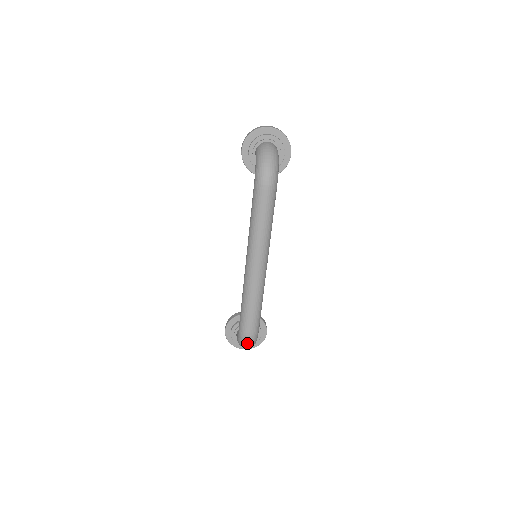
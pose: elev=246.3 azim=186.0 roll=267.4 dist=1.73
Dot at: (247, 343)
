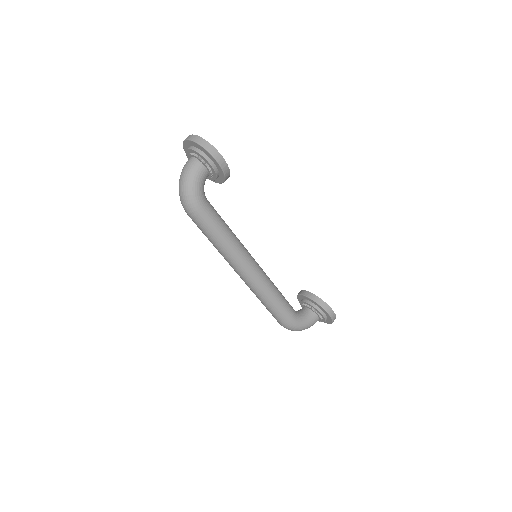
Dot at: (288, 329)
